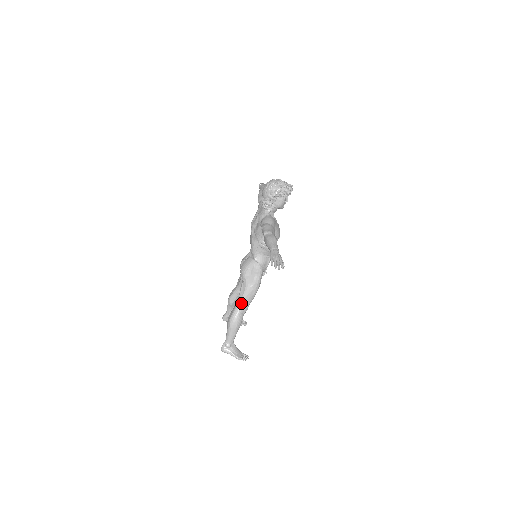
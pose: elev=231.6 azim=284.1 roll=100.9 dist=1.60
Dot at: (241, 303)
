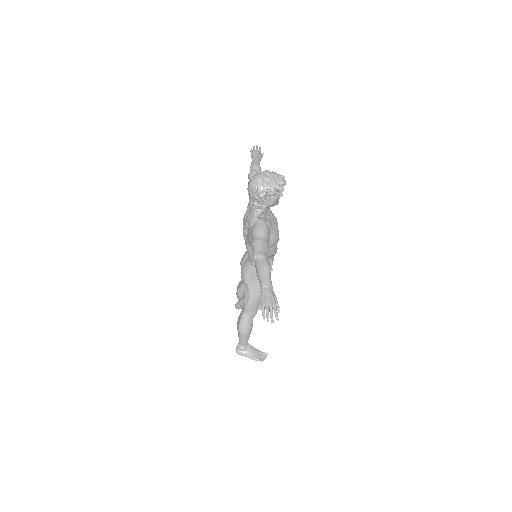
Dot at: (247, 309)
